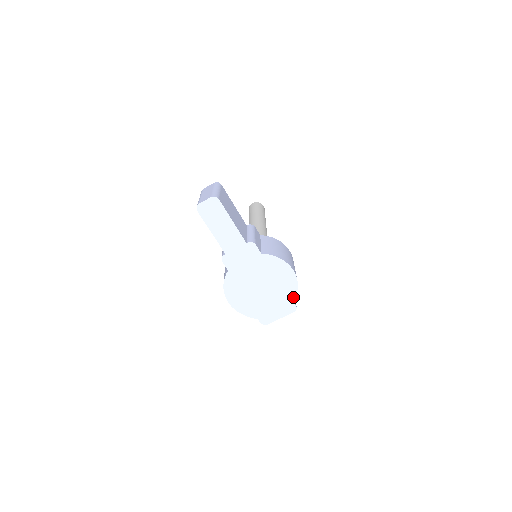
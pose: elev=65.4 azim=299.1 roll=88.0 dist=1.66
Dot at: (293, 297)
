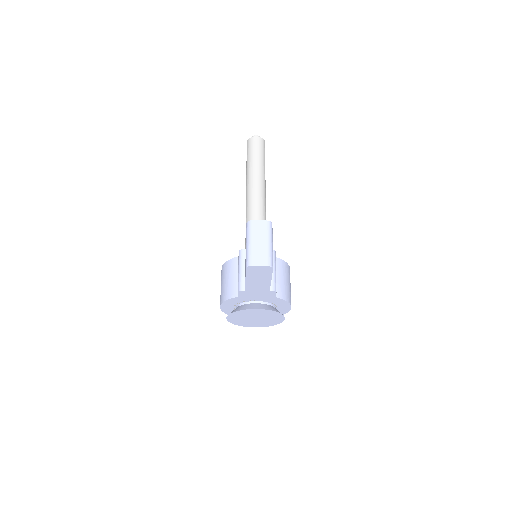
Dot at: occluded
